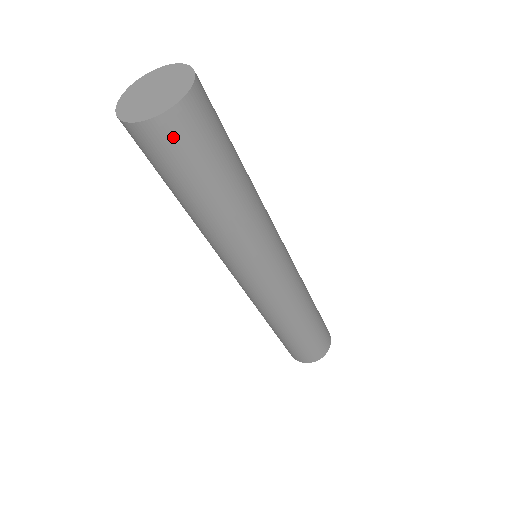
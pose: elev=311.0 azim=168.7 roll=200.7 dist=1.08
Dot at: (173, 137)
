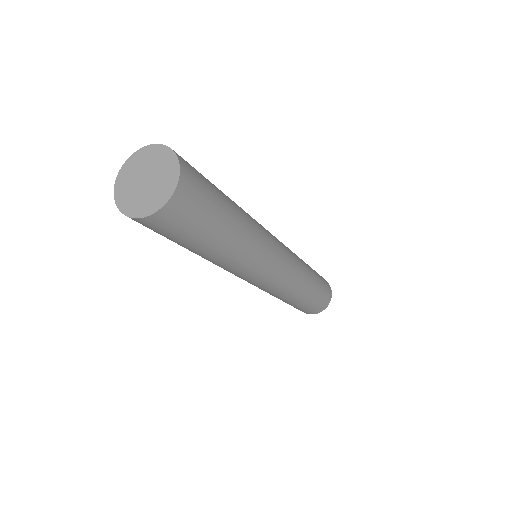
Dot at: occluded
